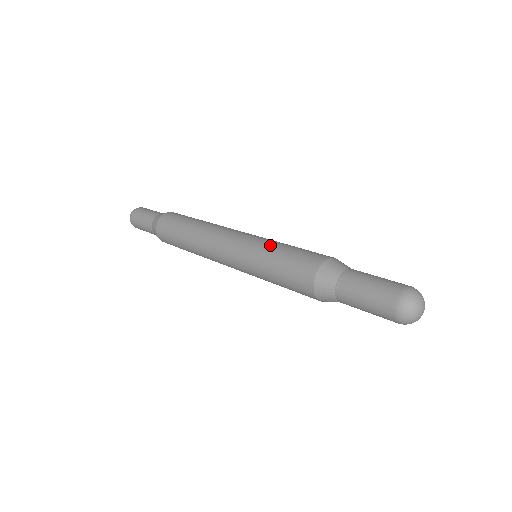
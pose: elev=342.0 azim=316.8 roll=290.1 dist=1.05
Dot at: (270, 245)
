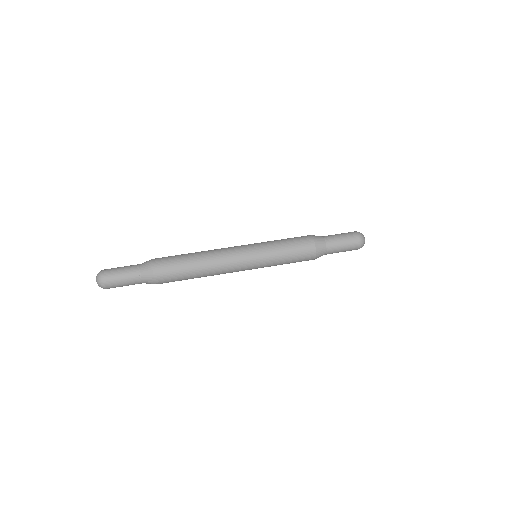
Dot at: (274, 249)
